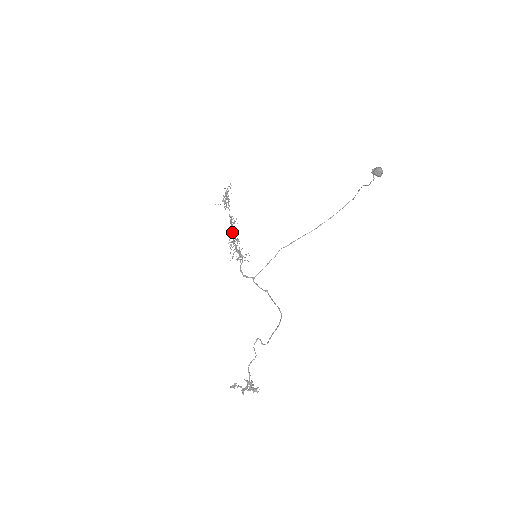
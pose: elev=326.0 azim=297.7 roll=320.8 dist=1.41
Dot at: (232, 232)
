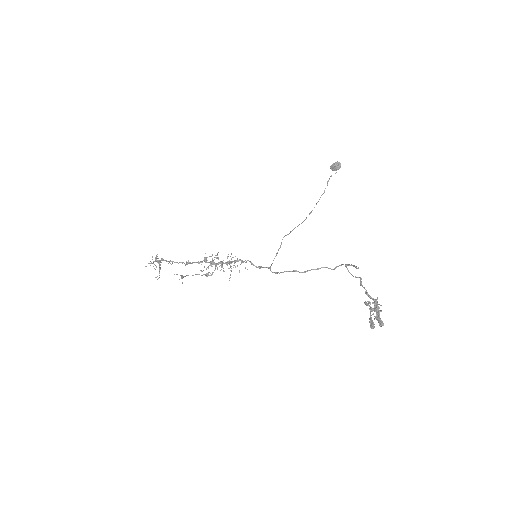
Dot at: (192, 275)
